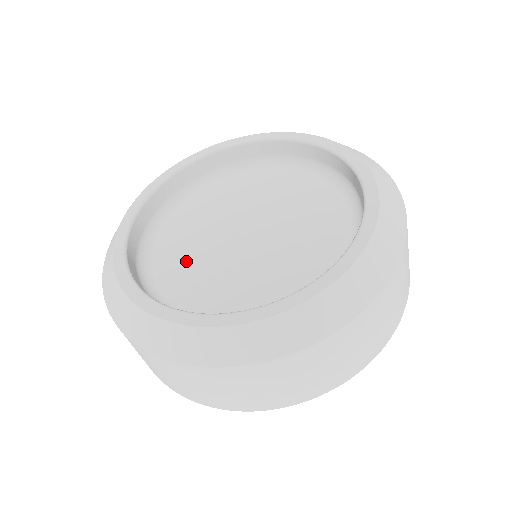
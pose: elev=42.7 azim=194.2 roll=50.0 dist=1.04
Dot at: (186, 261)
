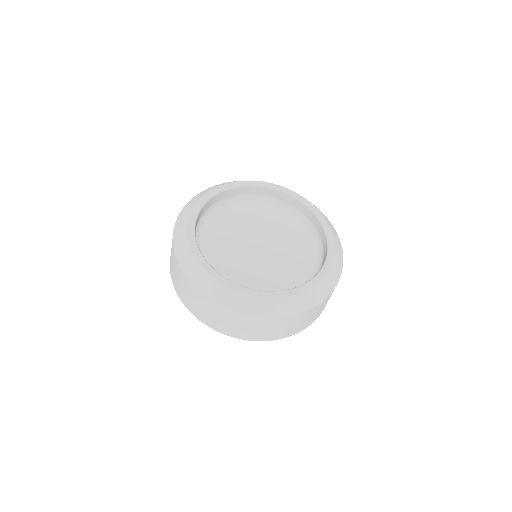
Dot at: (226, 229)
